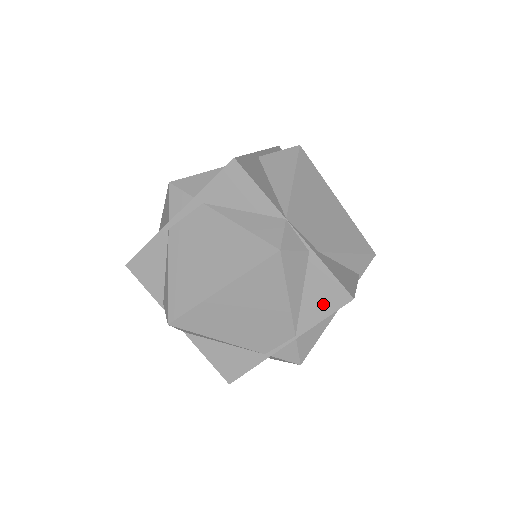
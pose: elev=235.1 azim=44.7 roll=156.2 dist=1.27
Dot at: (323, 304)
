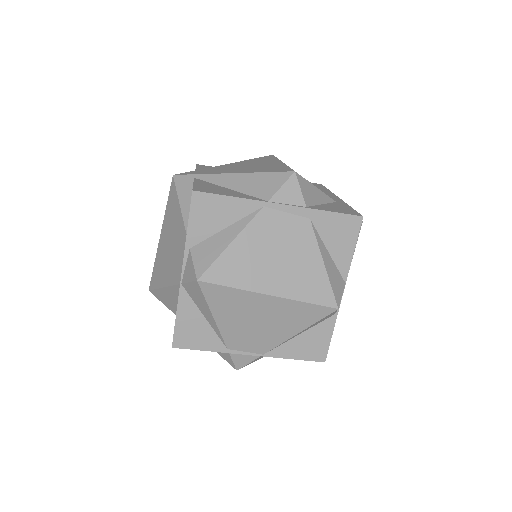
Dot at: (305, 350)
